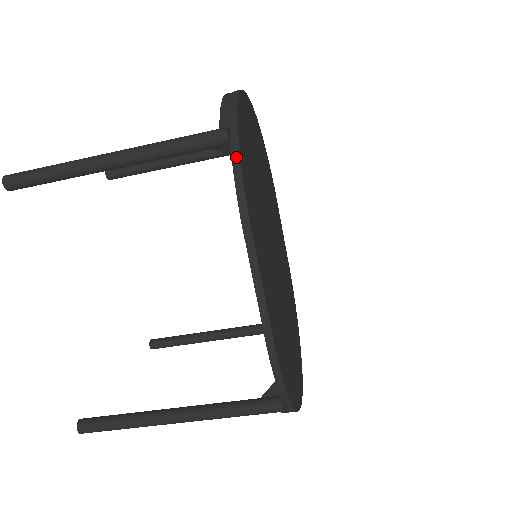
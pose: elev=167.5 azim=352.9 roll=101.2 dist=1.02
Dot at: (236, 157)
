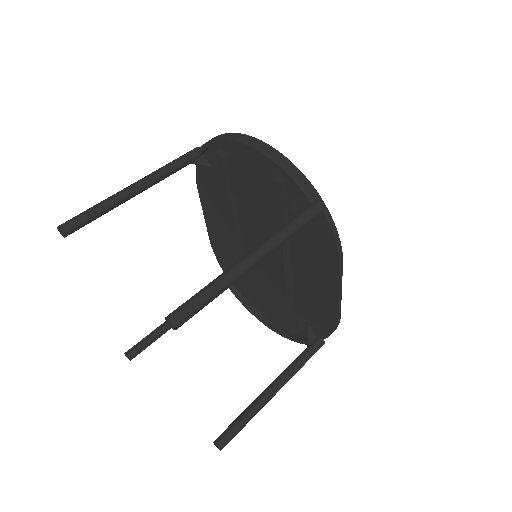
Dot at: (331, 222)
